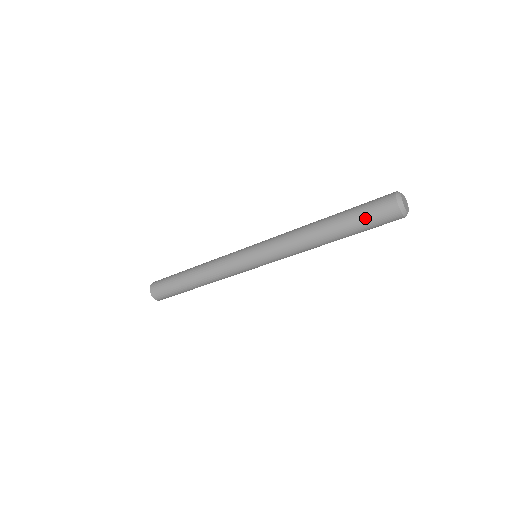
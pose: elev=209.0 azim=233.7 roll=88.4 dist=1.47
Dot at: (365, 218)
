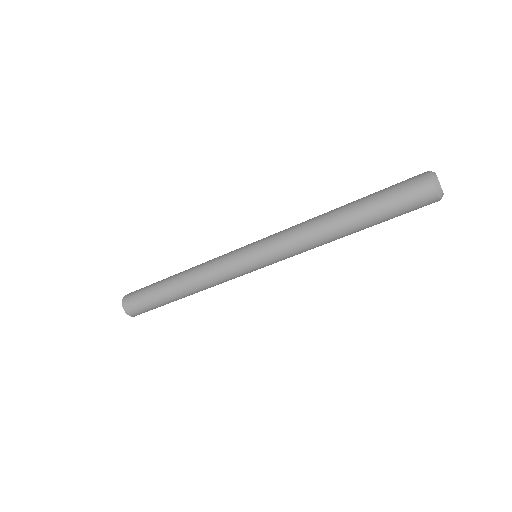
Dot at: (395, 205)
